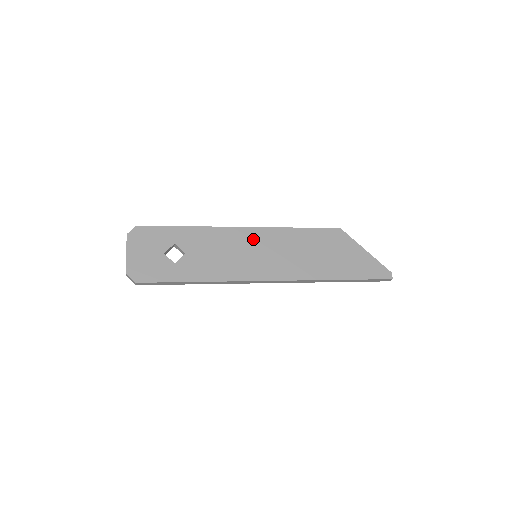
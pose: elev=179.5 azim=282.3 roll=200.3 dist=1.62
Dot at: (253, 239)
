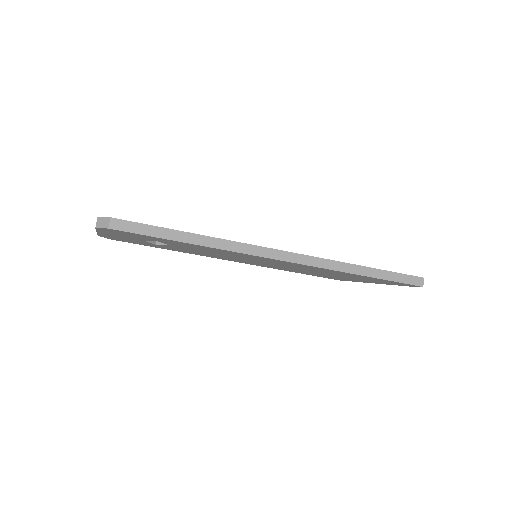
Dot at: occluded
